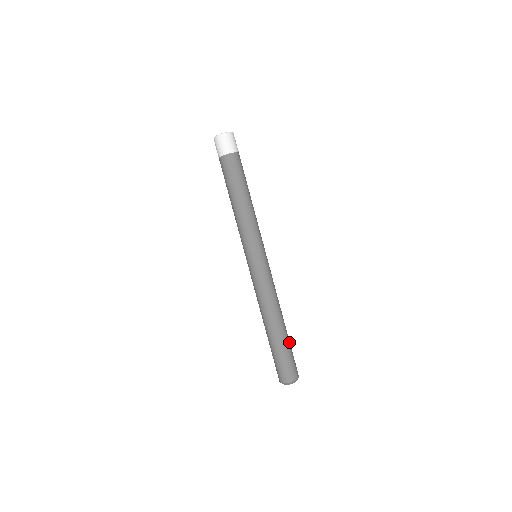
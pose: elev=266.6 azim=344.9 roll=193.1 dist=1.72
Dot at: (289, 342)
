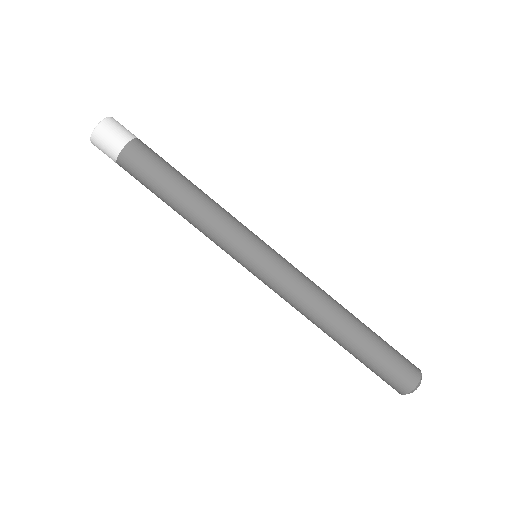
Dot at: (377, 336)
